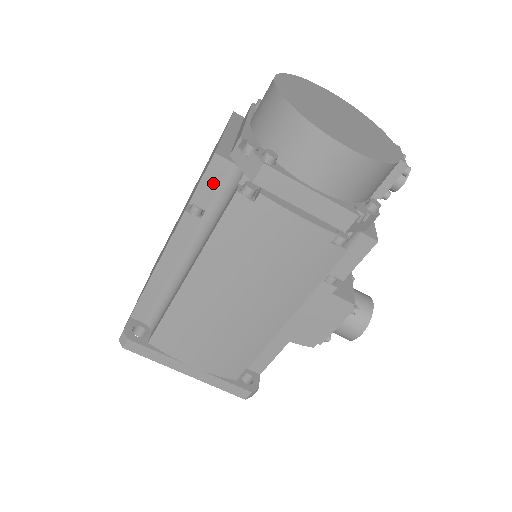
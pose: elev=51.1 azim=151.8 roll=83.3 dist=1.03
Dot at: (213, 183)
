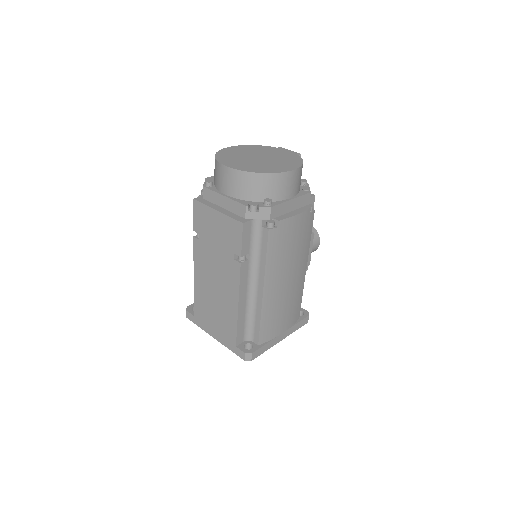
Dot at: (247, 238)
